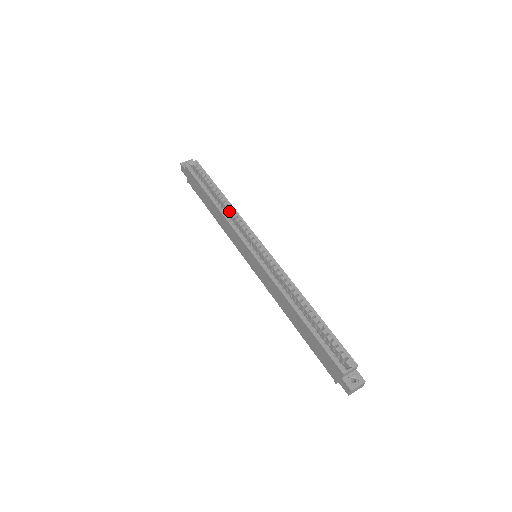
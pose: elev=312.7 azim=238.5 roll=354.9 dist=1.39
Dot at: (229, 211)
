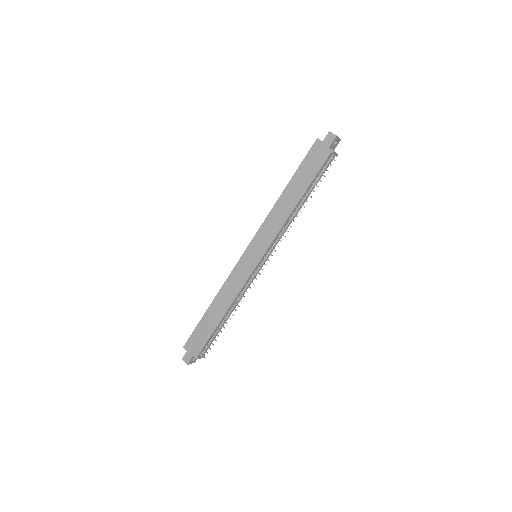
Dot at: occluded
